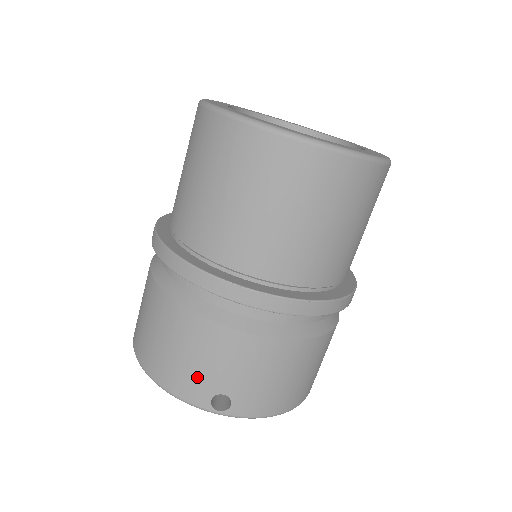
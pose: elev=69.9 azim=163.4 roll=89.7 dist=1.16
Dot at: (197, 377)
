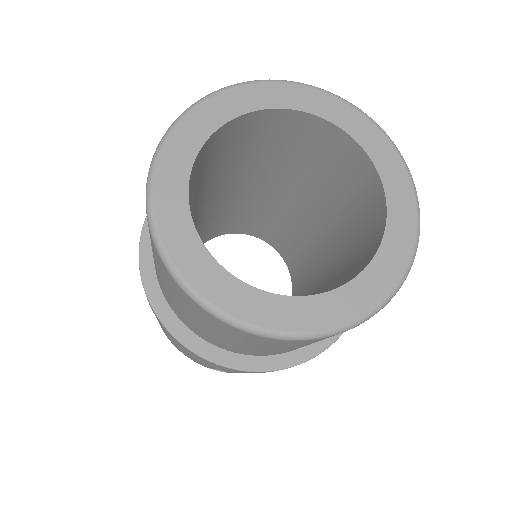
Dot at: (197, 360)
